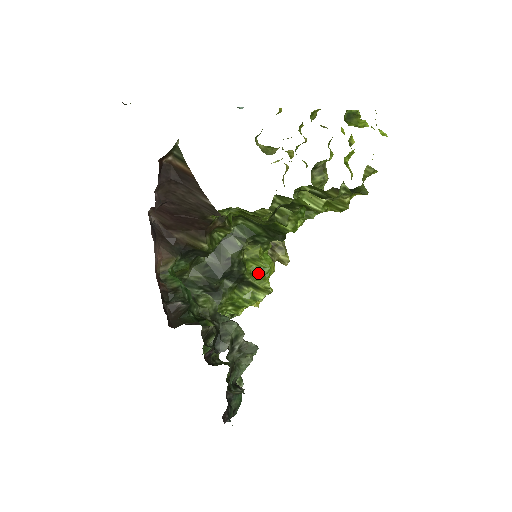
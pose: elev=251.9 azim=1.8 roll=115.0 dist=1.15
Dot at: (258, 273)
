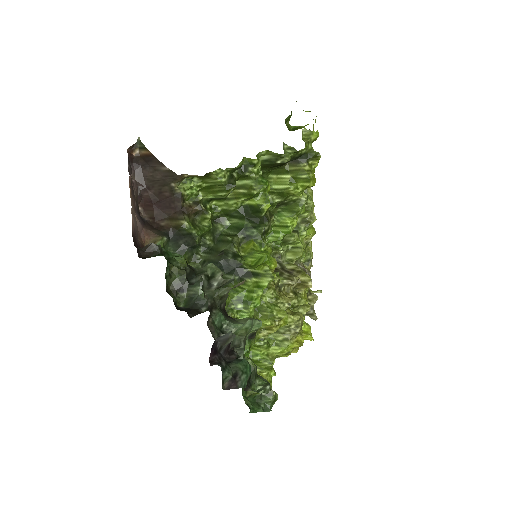
Dot at: (257, 264)
